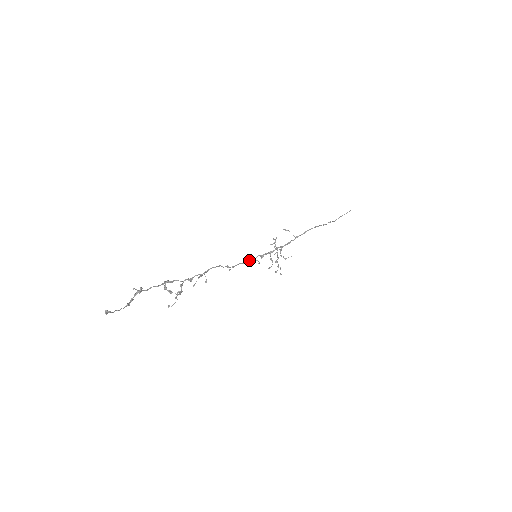
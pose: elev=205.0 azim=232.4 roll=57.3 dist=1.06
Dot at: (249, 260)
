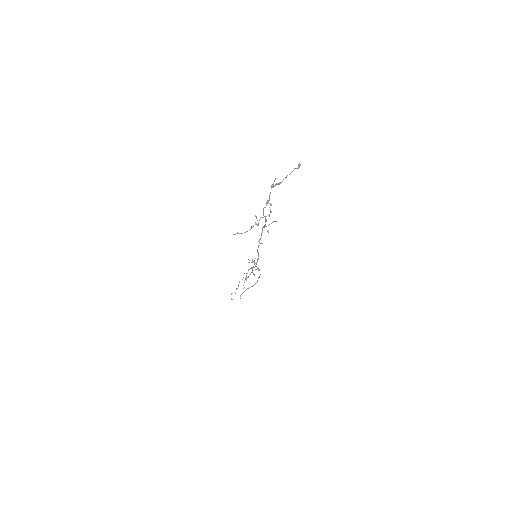
Dot at: (258, 253)
